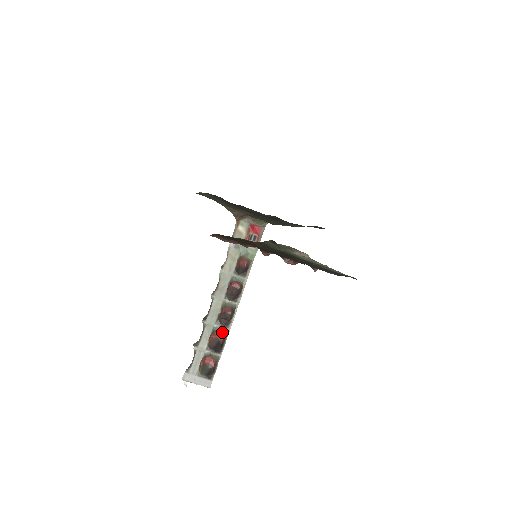
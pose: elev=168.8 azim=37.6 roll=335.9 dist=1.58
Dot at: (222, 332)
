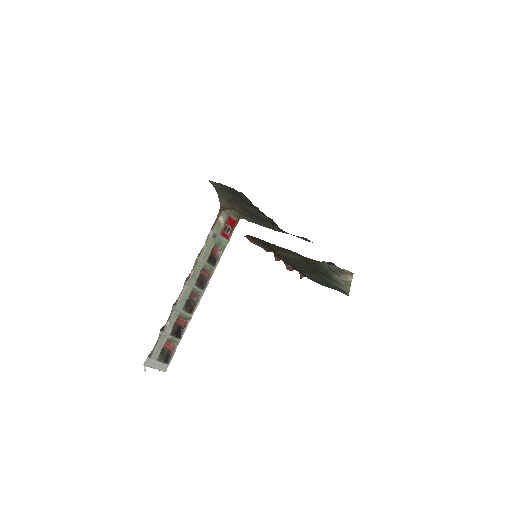
Dot at: (185, 317)
